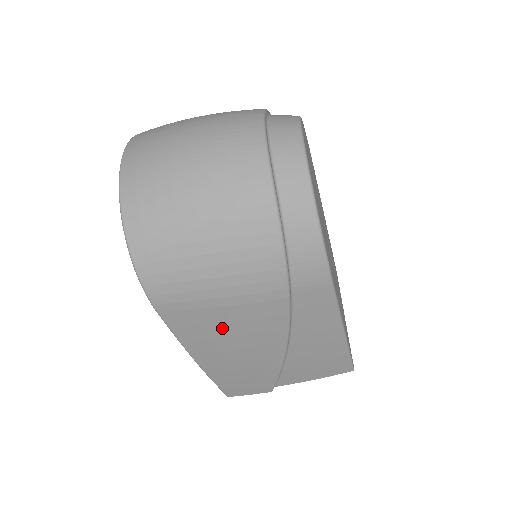
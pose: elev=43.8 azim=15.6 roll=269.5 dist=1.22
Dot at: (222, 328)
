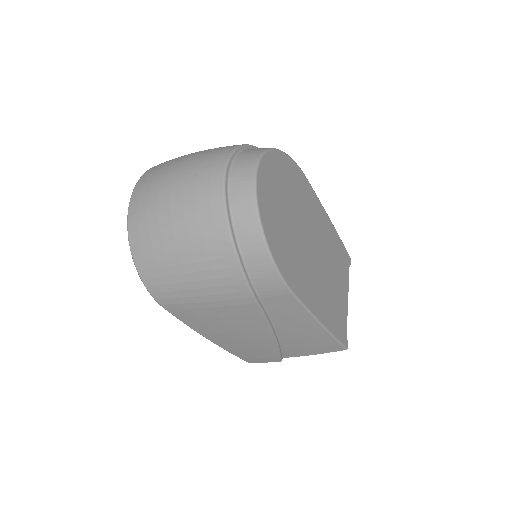
Dot at: (216, 321)
